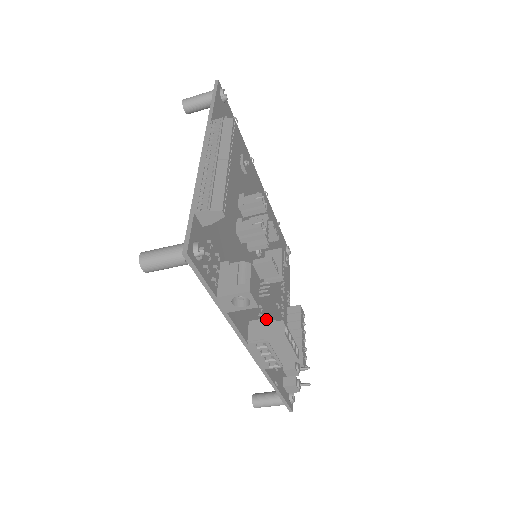
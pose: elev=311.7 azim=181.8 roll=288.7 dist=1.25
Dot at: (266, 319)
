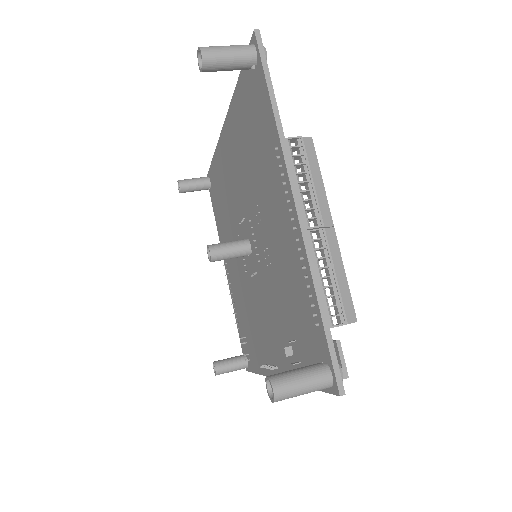
Dot at: occluded
